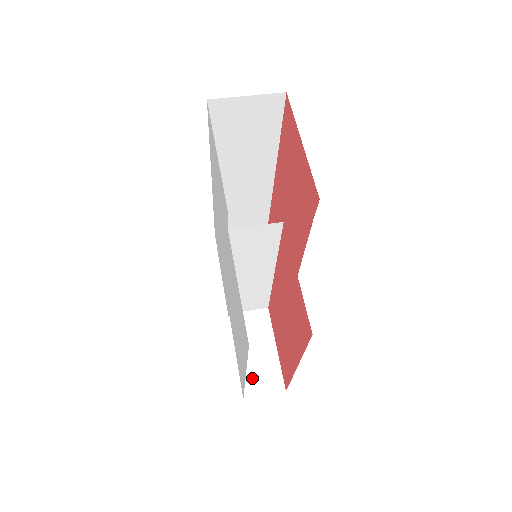
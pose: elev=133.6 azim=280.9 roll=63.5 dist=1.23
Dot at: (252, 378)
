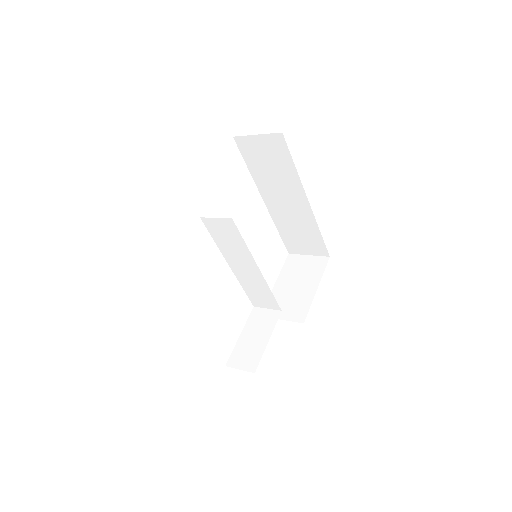
Dot at: (239, 355)
